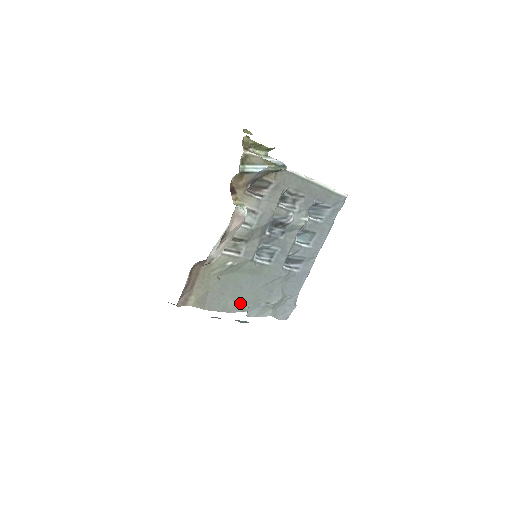
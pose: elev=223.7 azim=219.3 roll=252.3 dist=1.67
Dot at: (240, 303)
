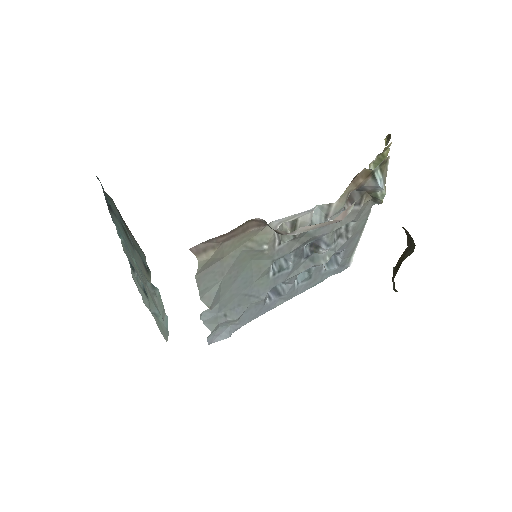
Dot at: (217, 296)
